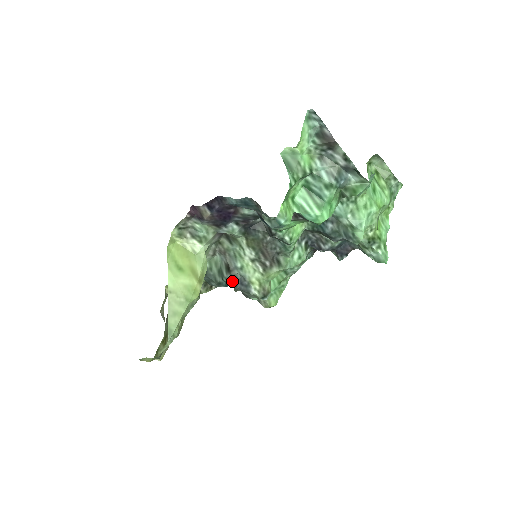
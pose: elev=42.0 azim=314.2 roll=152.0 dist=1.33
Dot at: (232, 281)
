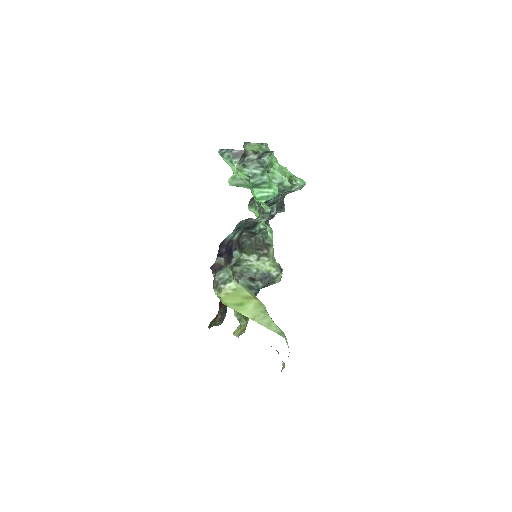
Dot at: (260, 283)
